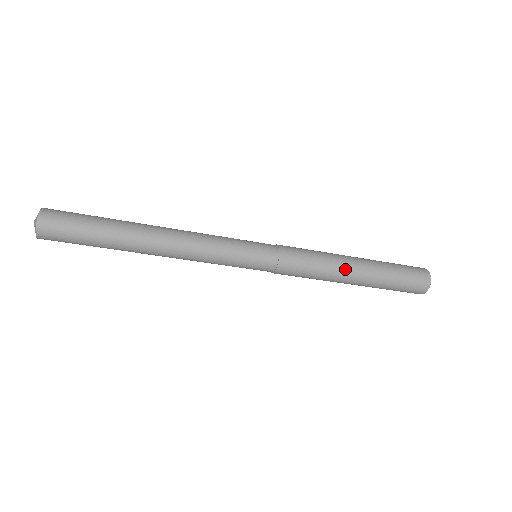
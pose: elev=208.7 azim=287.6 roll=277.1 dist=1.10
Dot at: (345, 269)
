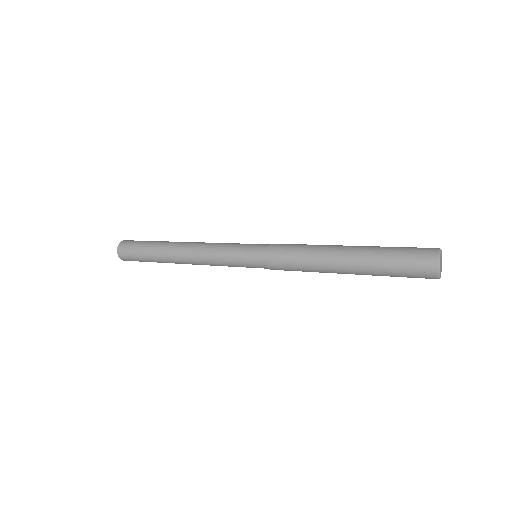
Dot at: (329, 260)
